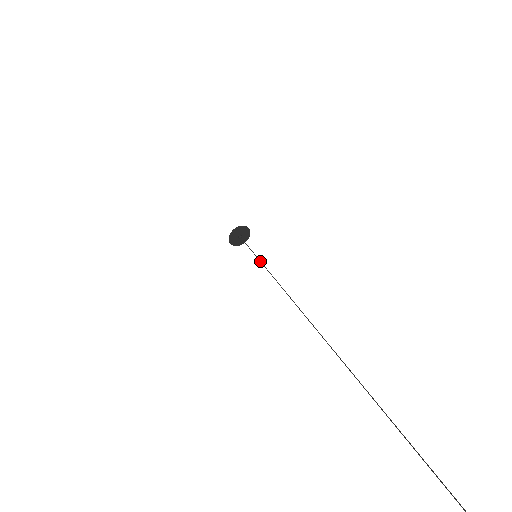
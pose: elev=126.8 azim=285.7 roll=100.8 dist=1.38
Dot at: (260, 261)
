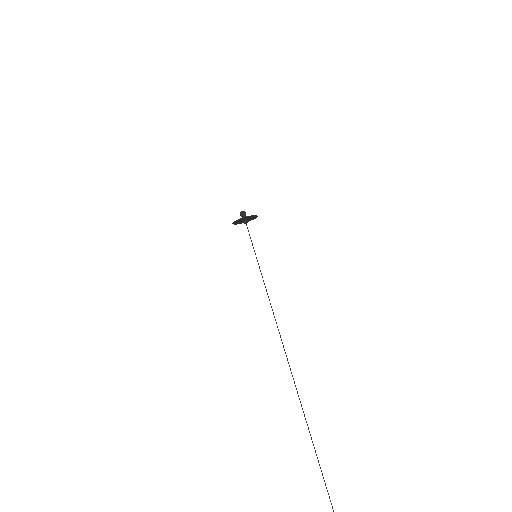
Dot at: occluded
